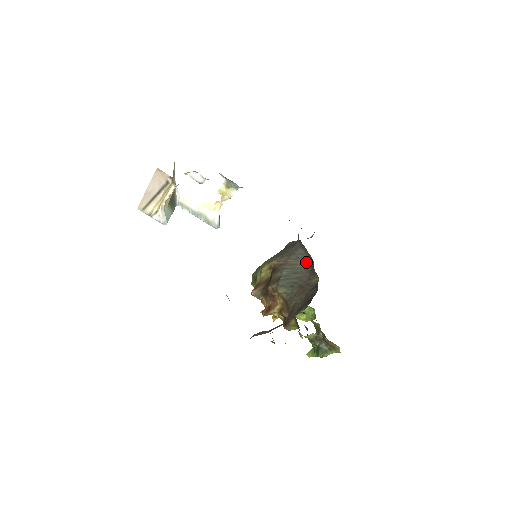
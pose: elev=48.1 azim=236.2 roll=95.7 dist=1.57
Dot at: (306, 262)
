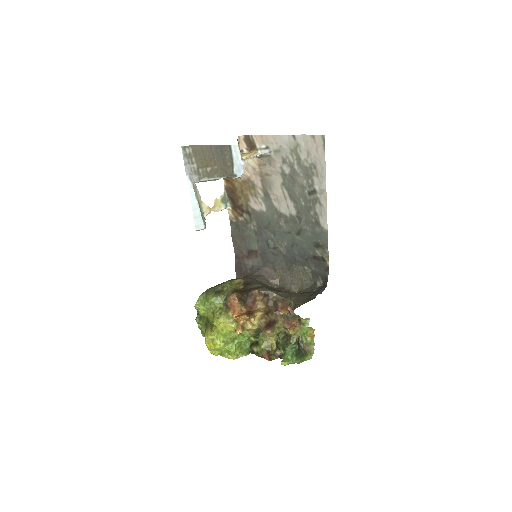
Dot at: (270, 285)
